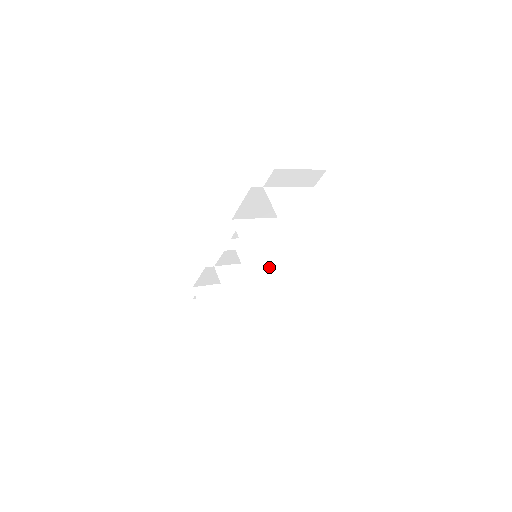
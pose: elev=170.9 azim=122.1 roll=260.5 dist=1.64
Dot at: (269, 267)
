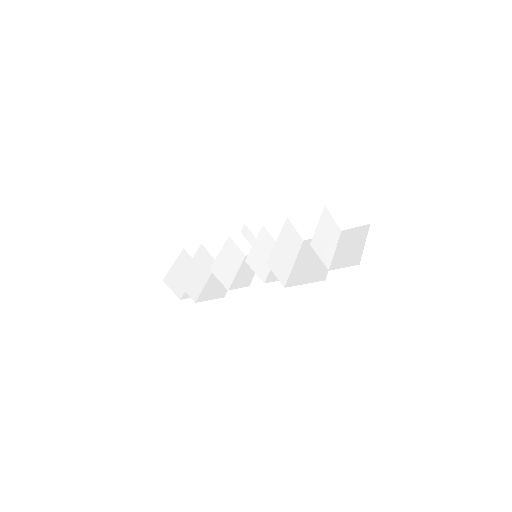
Dot at: occluded
